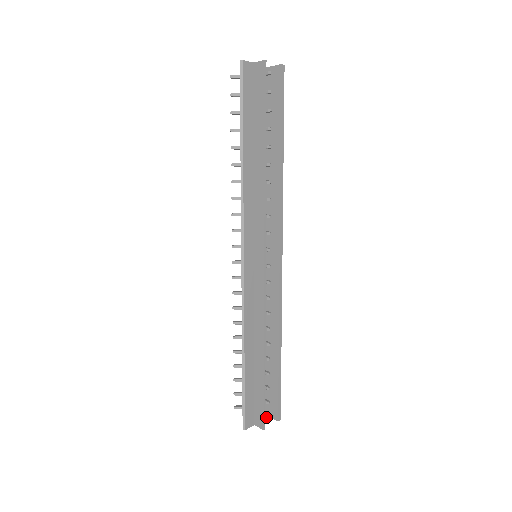
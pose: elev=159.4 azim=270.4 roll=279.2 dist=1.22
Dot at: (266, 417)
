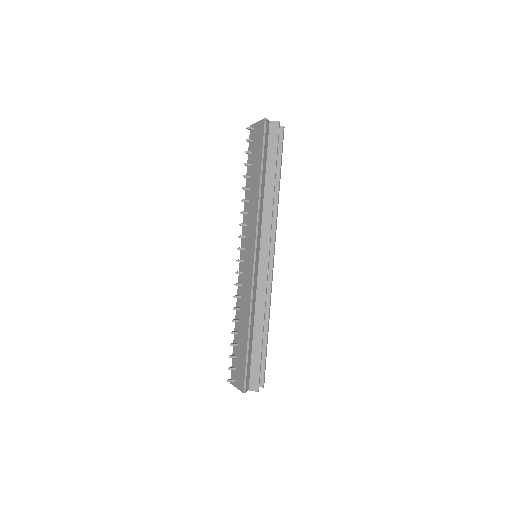
Dot at: occluded
